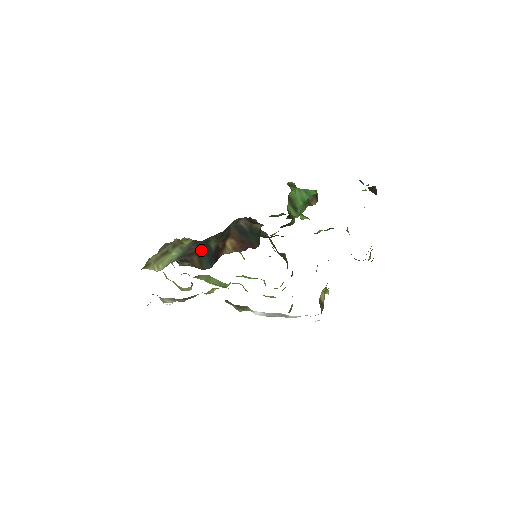
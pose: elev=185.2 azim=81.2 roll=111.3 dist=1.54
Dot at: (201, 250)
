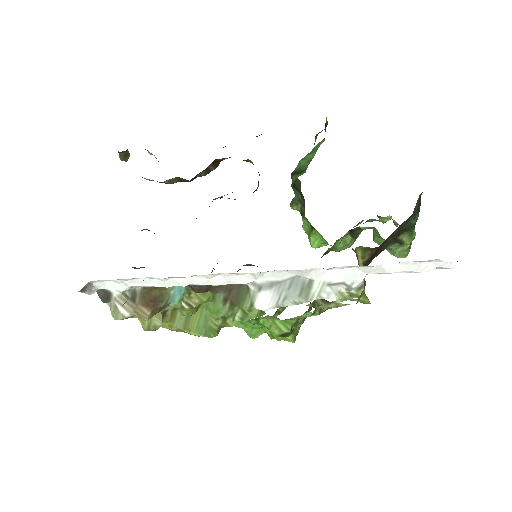
Dot at: occluded
